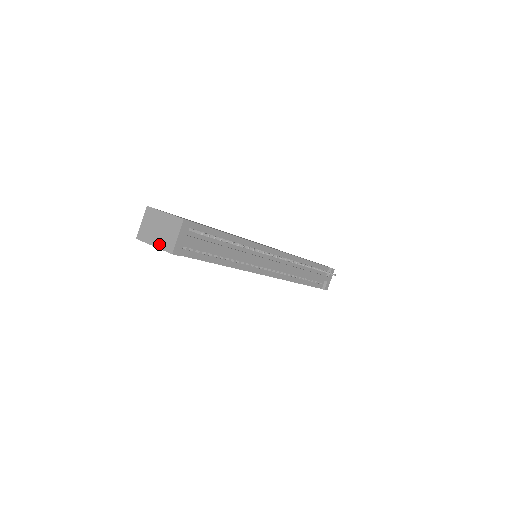
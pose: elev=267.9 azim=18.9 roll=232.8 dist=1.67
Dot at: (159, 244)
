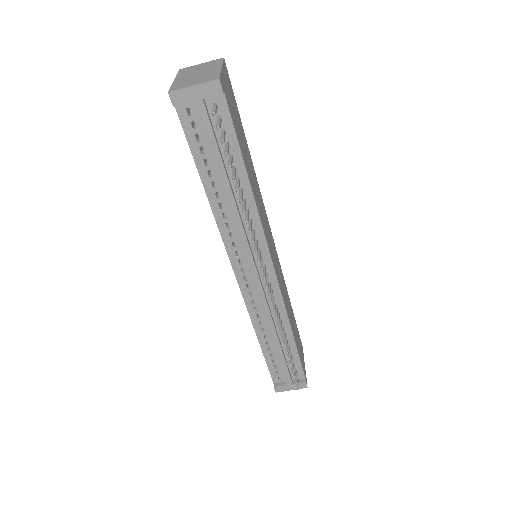
Dot at: (178, 81)
